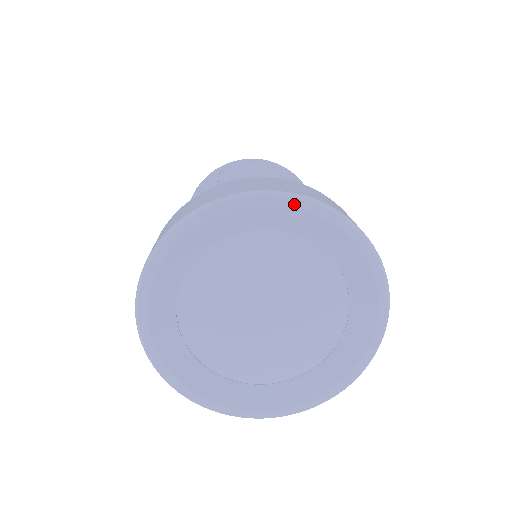
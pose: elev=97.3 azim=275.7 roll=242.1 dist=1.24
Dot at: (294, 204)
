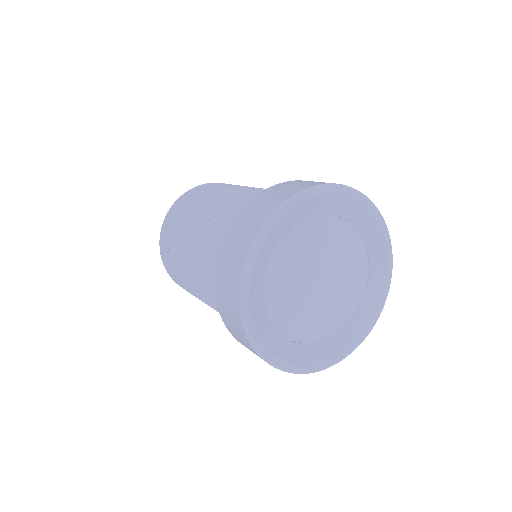
Dot at: (343, 192)
